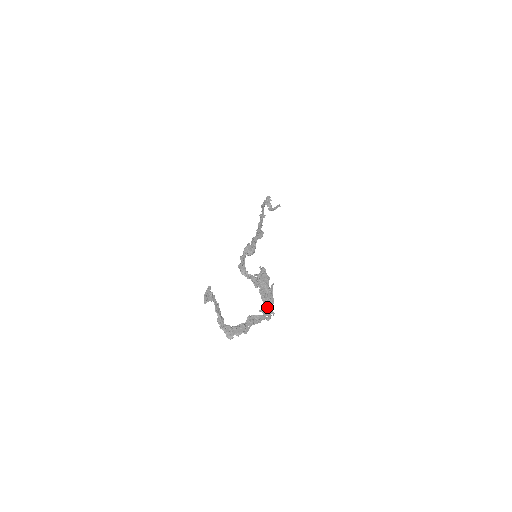
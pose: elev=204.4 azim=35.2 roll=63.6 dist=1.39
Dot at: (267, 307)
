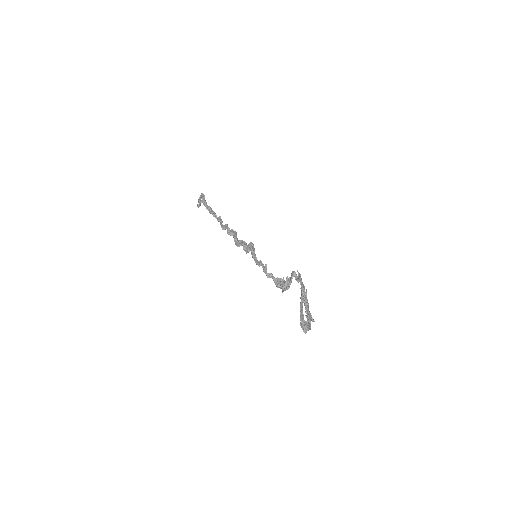
Dot at: (307, 309)
